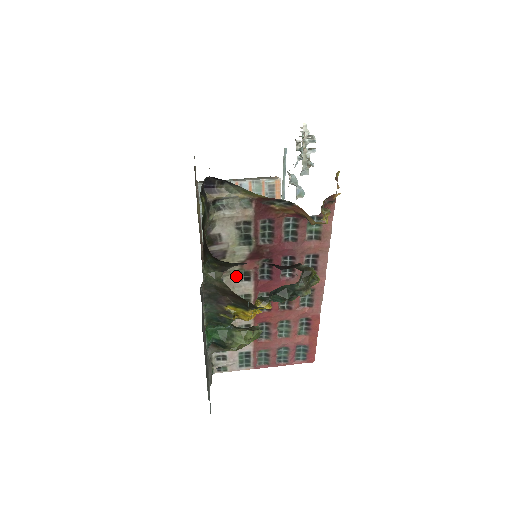
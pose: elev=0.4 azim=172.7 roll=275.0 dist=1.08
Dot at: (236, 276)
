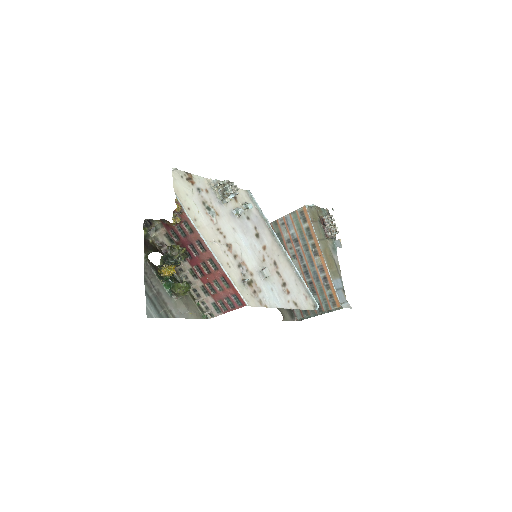
Dot at: occluded
